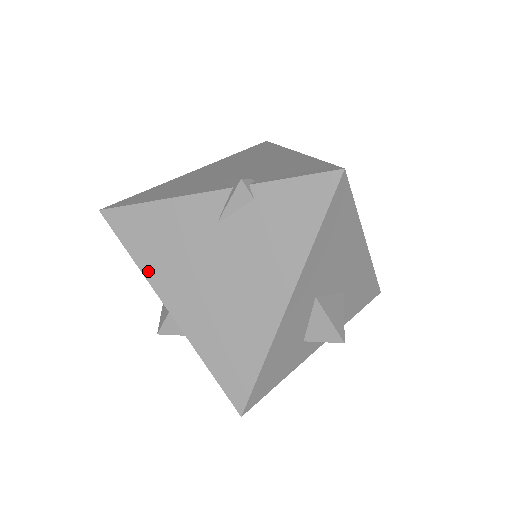
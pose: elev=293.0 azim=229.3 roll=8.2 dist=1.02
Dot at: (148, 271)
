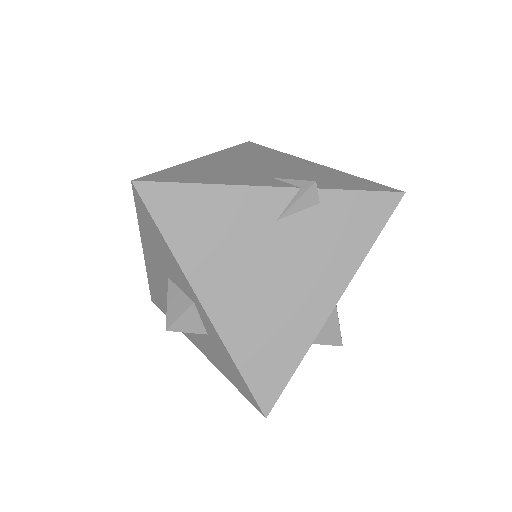
Dot at: (185, 260)
